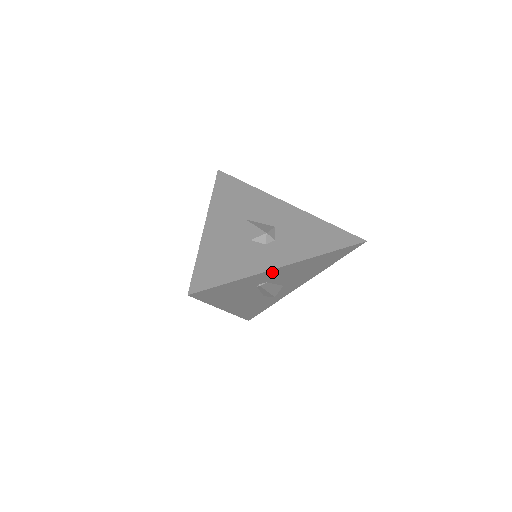
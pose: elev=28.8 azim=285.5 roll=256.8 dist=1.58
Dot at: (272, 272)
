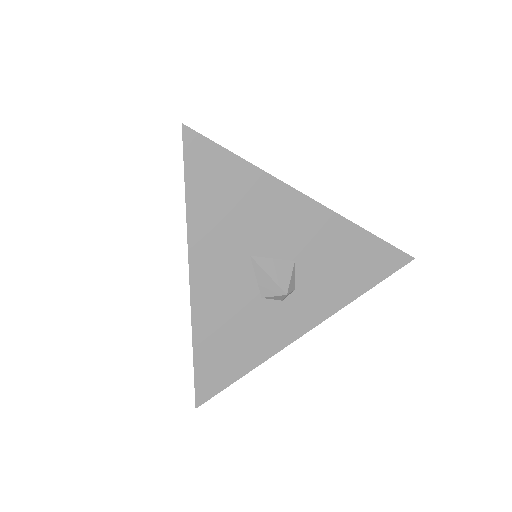
Dot at: occluded
